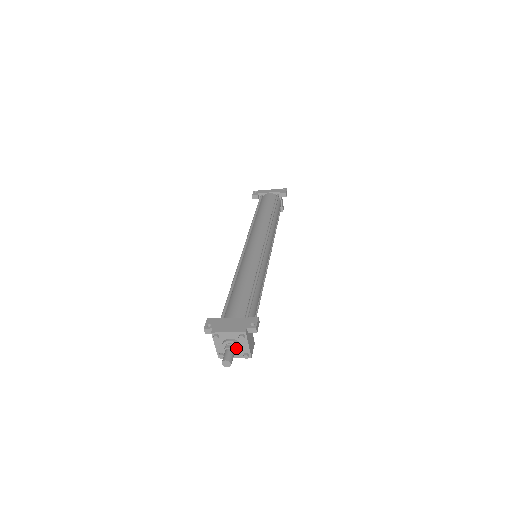
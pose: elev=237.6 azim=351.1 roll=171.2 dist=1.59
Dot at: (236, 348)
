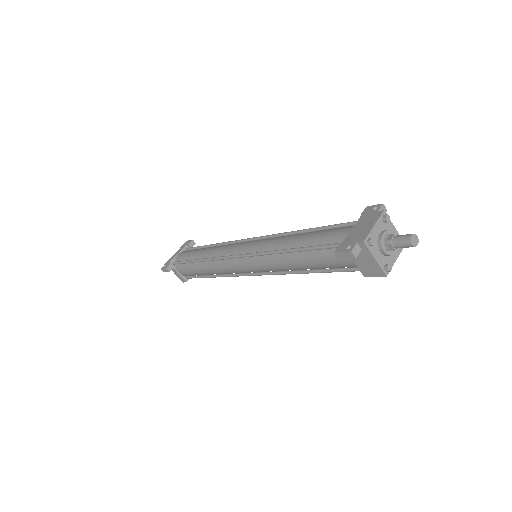
Dot at: occluded
